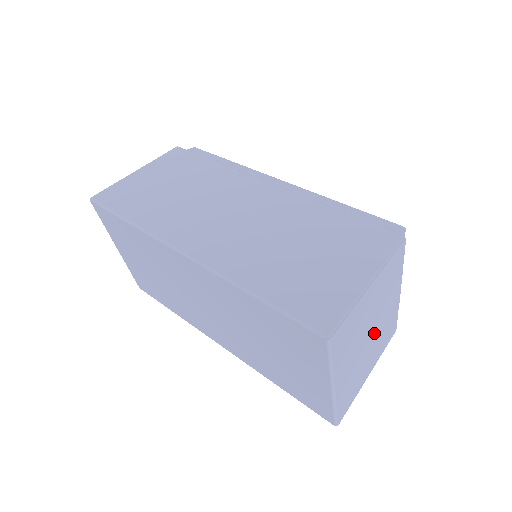
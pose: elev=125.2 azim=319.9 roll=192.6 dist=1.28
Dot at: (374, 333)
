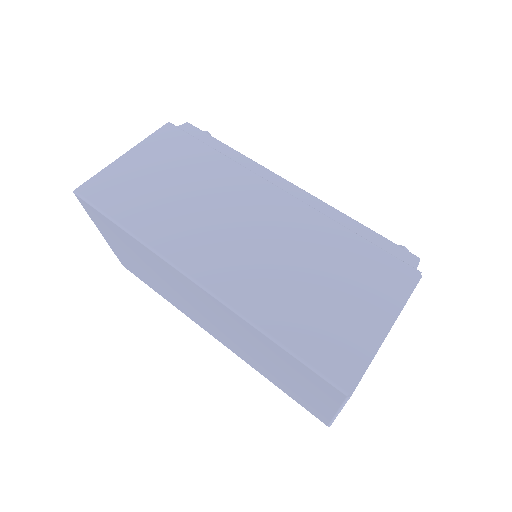
Dot at: occluded
